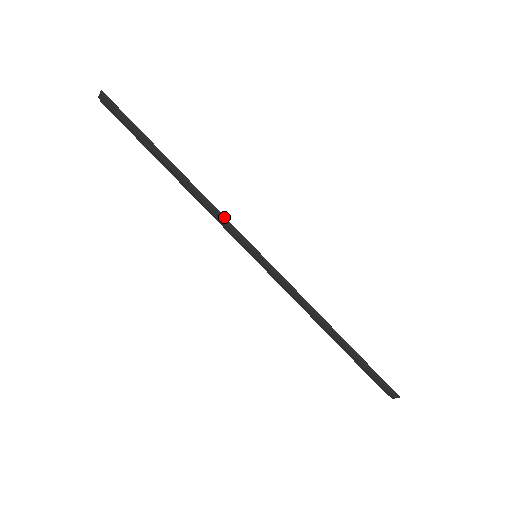
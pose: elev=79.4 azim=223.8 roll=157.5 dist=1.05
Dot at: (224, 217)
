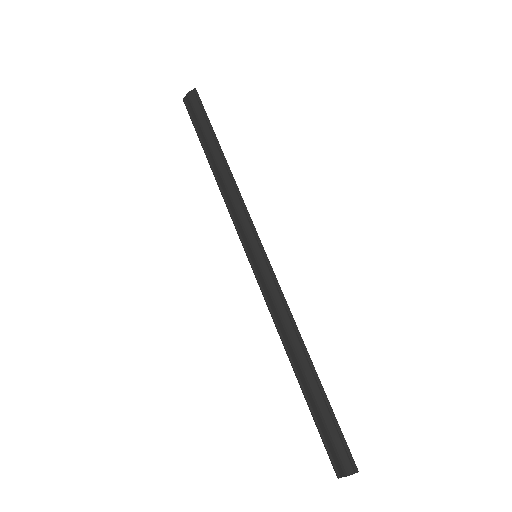
Dot at: (246, 208)
